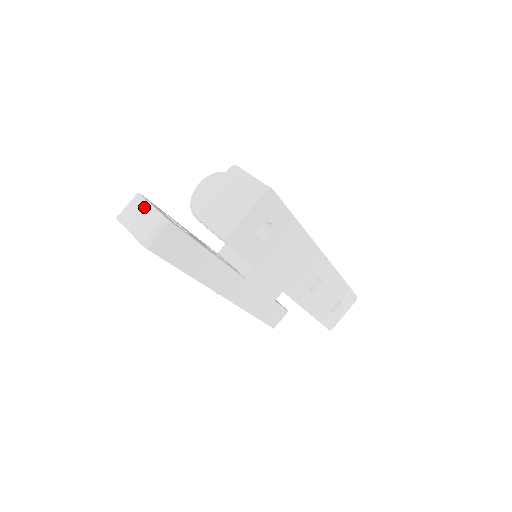
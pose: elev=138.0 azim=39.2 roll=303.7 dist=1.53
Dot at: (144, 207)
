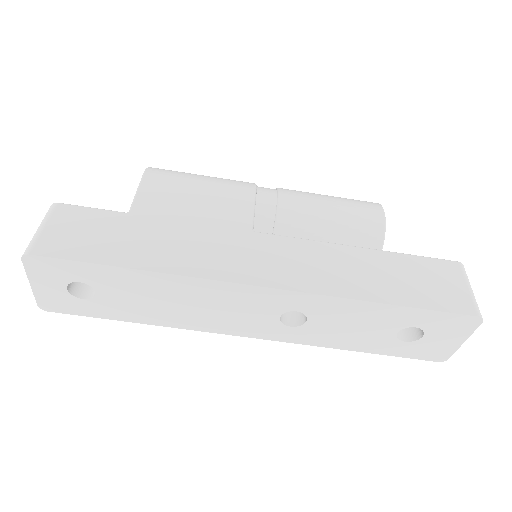
Dot at: occluded
